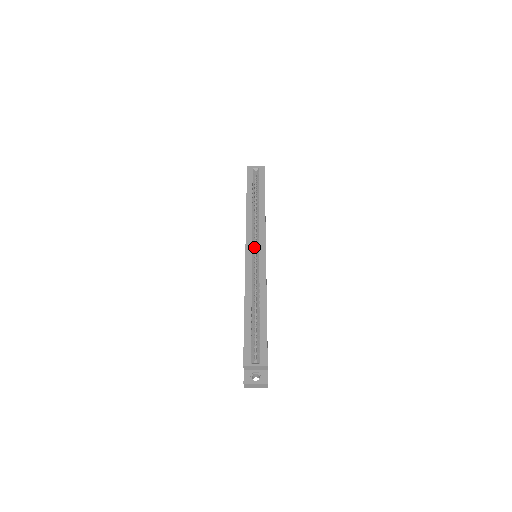
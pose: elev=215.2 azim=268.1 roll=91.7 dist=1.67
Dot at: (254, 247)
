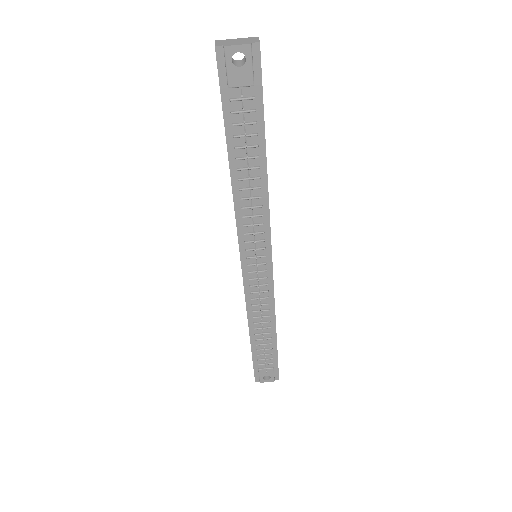
Dot at: occluded
